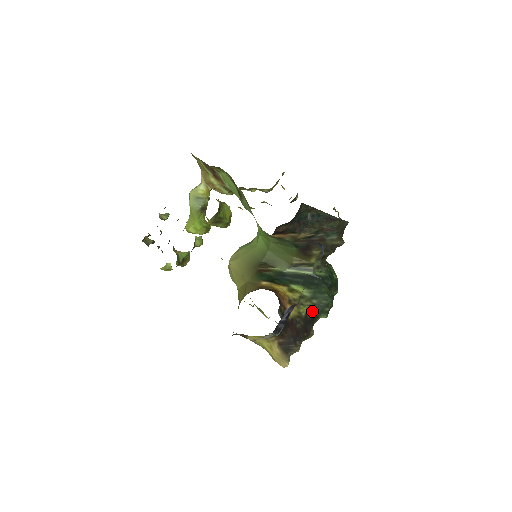
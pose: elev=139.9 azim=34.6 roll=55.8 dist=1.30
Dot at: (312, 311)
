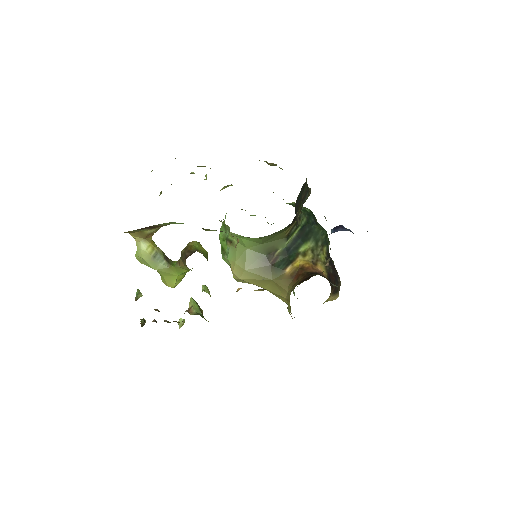
Dot at: (325, 251)
